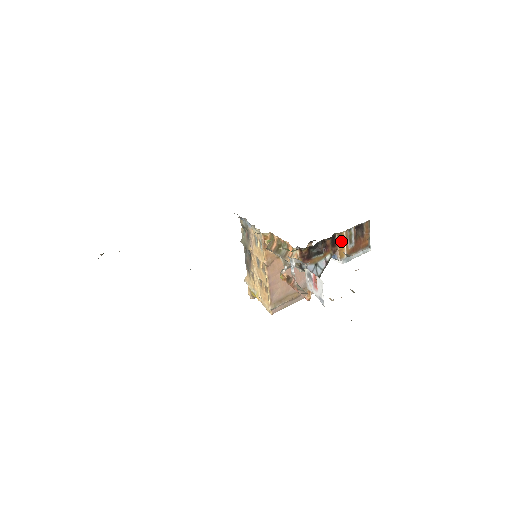
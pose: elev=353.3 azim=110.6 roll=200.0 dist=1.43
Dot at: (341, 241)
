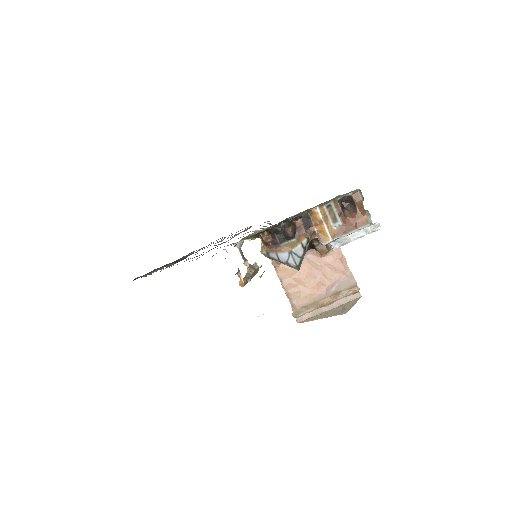
Dot at: (317, 220)
